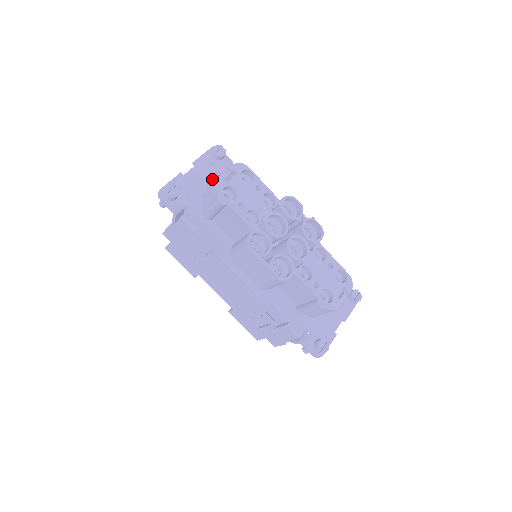
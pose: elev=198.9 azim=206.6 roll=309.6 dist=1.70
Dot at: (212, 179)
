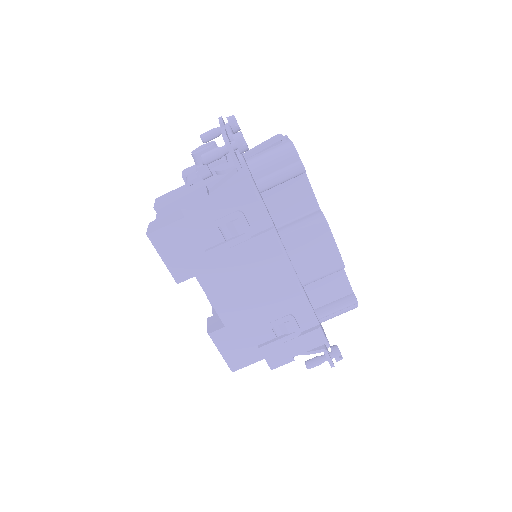
Dot at: (265, 145)
